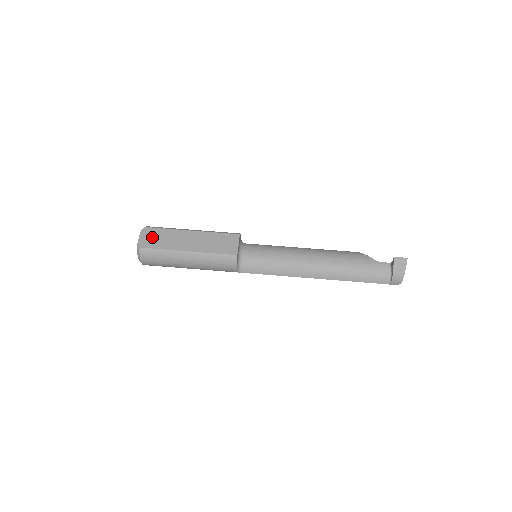
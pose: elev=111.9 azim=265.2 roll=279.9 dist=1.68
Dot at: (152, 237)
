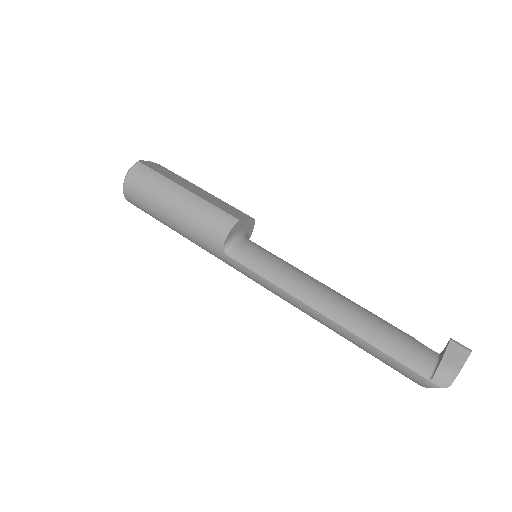
Dot at: (159, 168)
